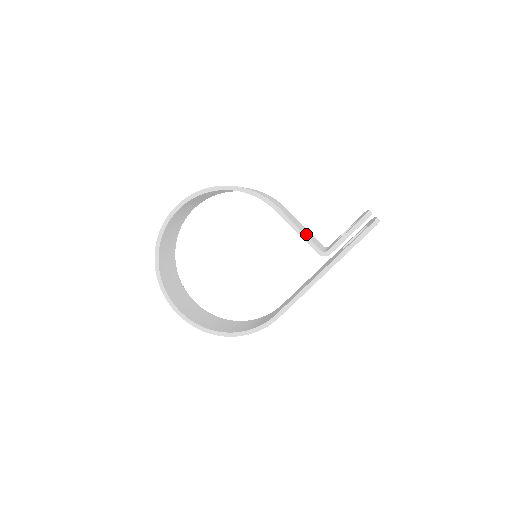
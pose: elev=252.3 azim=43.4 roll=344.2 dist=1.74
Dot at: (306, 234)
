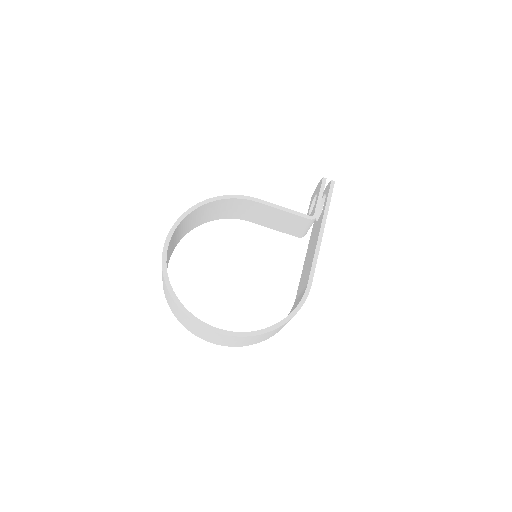
Dot at: occluded
